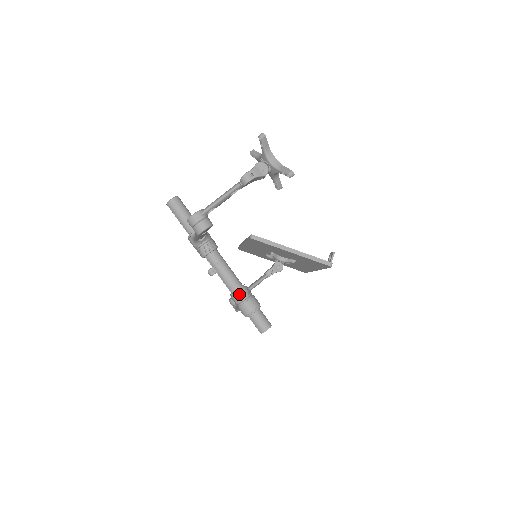
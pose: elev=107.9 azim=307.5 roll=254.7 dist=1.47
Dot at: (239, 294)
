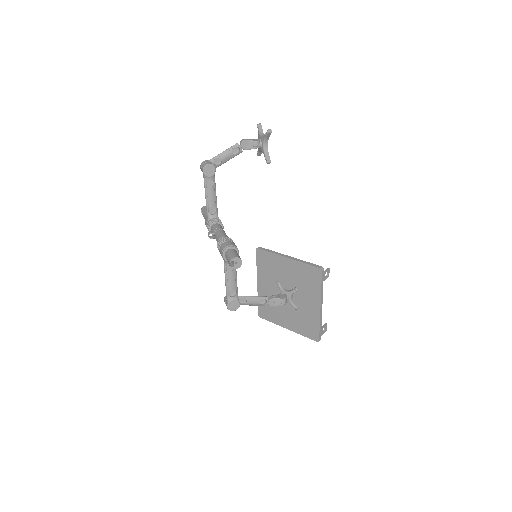
Dot at: (223, 238)
